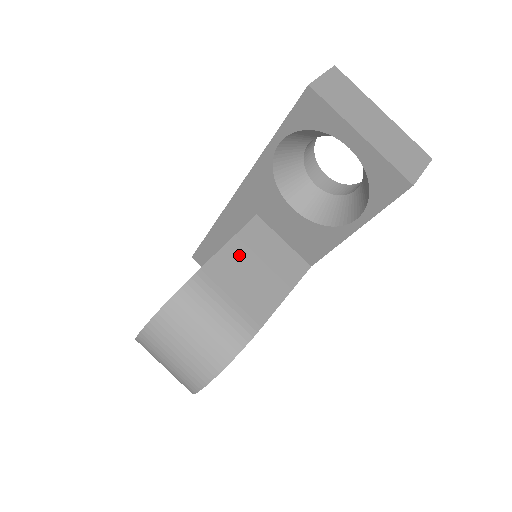
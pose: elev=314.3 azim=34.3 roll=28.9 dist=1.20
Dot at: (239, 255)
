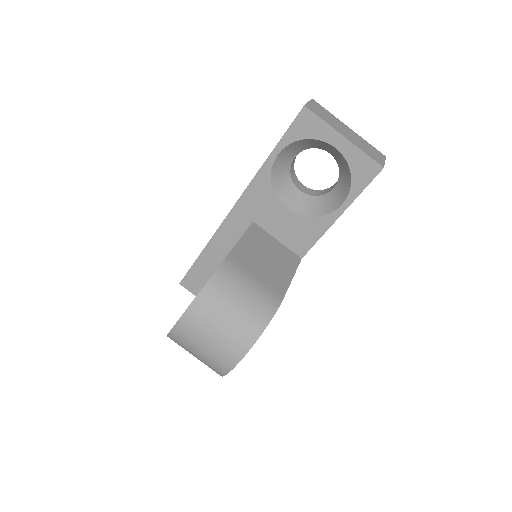
Dot at: (251, 248)
